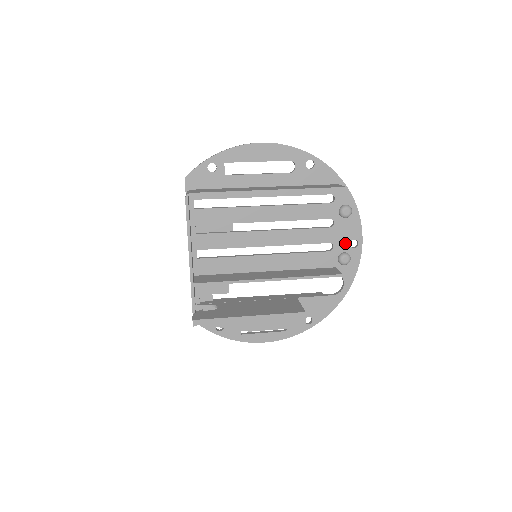
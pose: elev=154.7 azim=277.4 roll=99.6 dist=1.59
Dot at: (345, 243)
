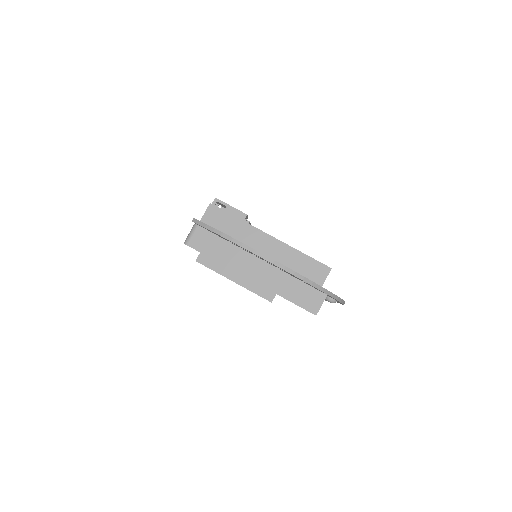
Dot at: occluded
